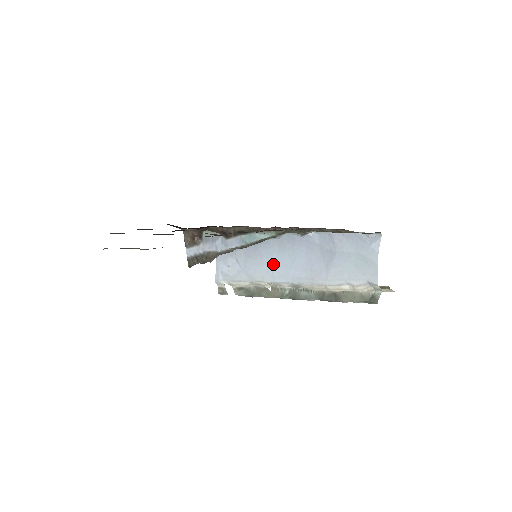
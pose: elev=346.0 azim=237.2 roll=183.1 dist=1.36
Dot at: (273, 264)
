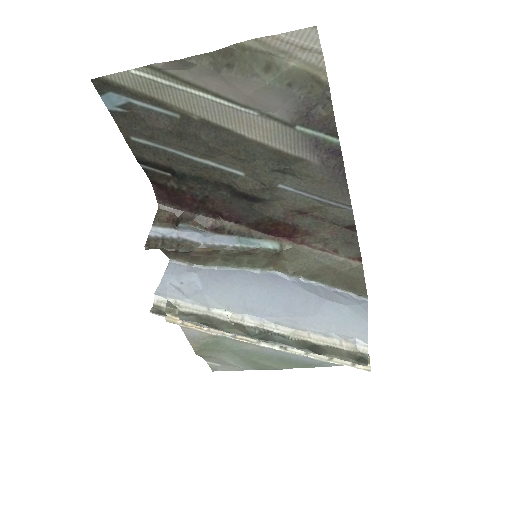
Dot at: (246, 295)
